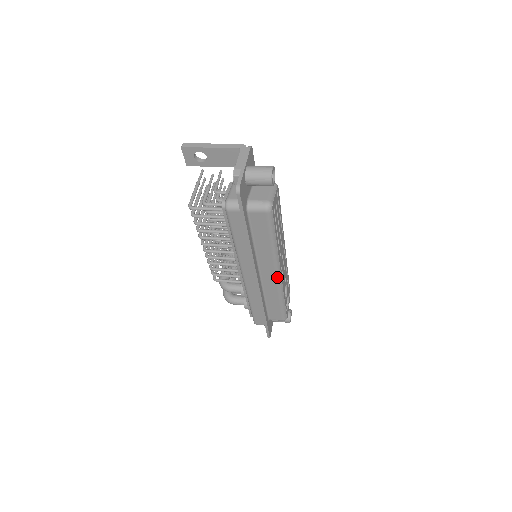
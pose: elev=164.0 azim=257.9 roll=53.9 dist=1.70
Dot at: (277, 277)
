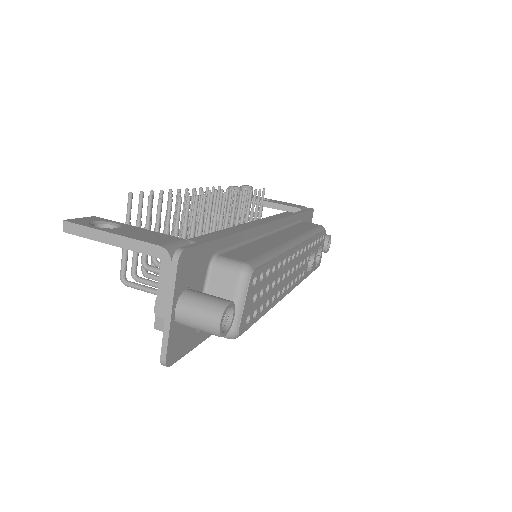
Dot at: occluded
